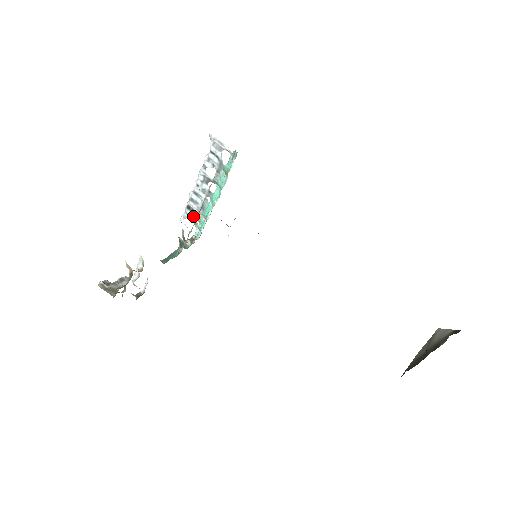
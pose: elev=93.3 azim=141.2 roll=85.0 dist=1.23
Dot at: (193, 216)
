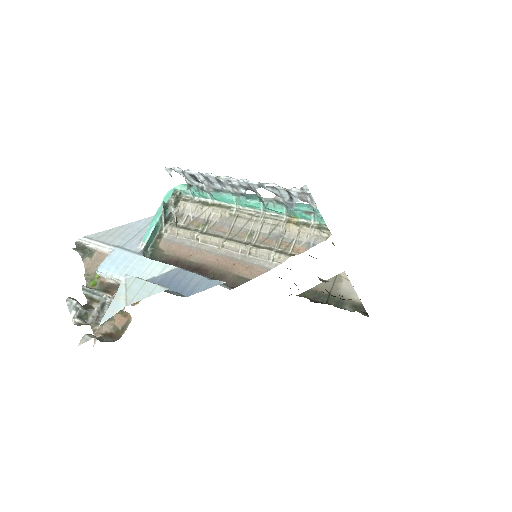
Dot at: (192, 180)
